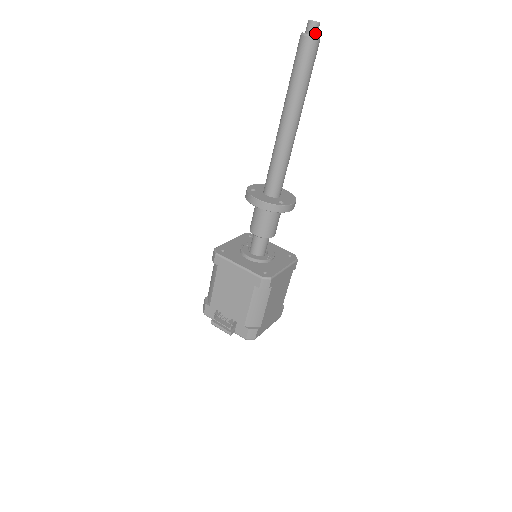
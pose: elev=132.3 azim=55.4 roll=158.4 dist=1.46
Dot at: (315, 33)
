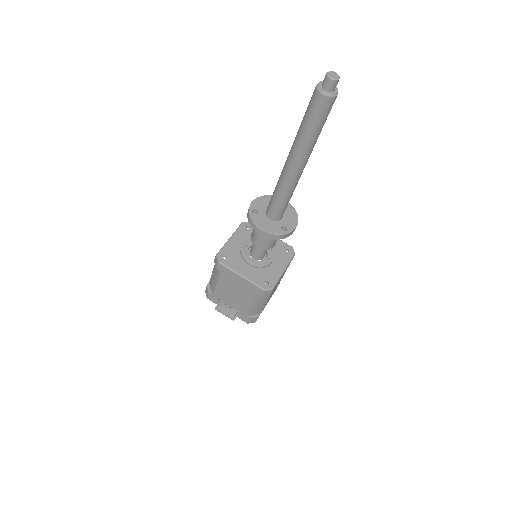
Dot at: (333, 89)
